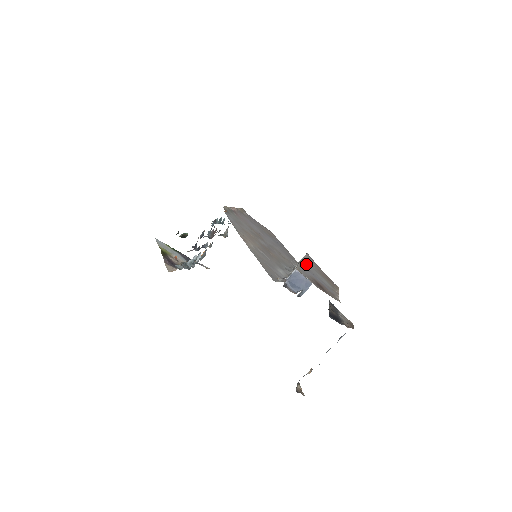
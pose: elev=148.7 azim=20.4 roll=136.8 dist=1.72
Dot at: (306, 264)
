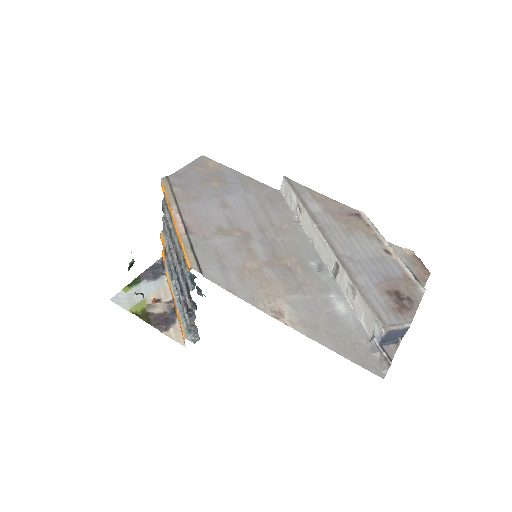
Dot at: (337, 248)
